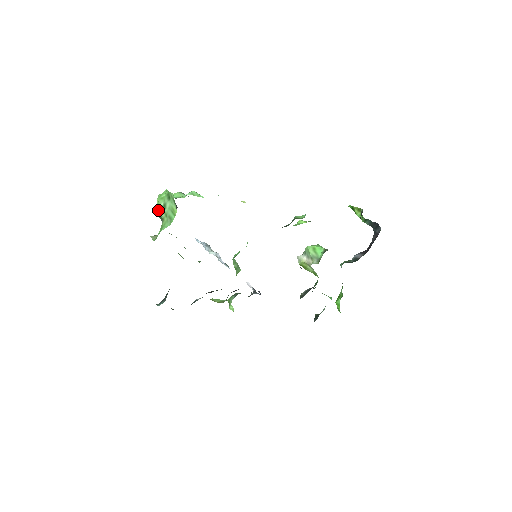
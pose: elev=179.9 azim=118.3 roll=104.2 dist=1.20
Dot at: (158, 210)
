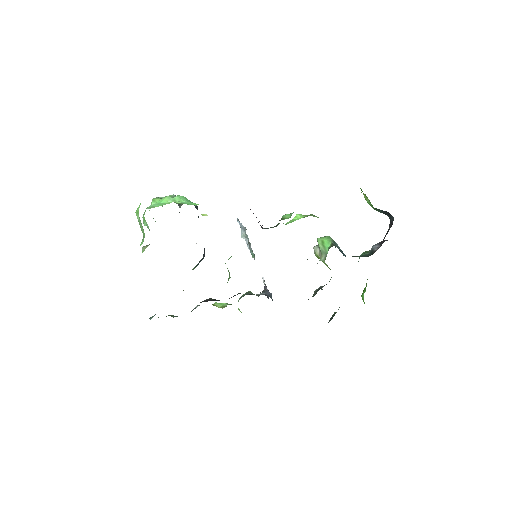
Dot at: (143, 221)
